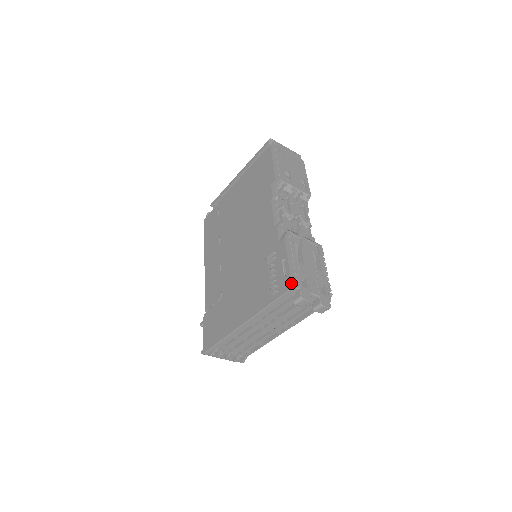
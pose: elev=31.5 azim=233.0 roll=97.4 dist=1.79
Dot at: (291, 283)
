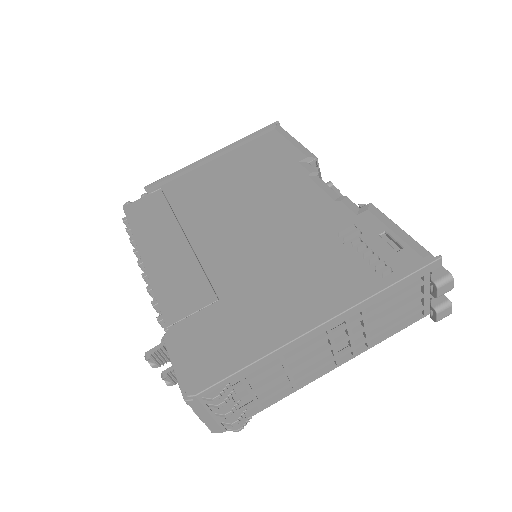
Dot at: (423, 257)
